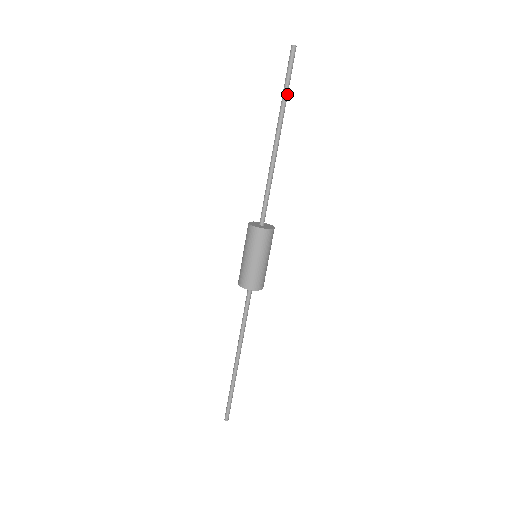
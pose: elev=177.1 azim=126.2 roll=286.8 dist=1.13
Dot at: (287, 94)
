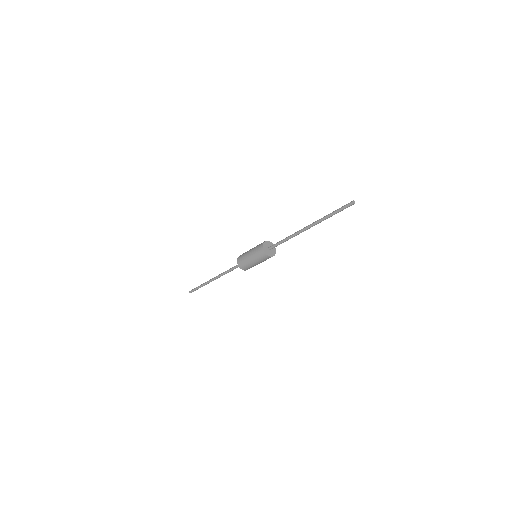
Dot at: occluded
